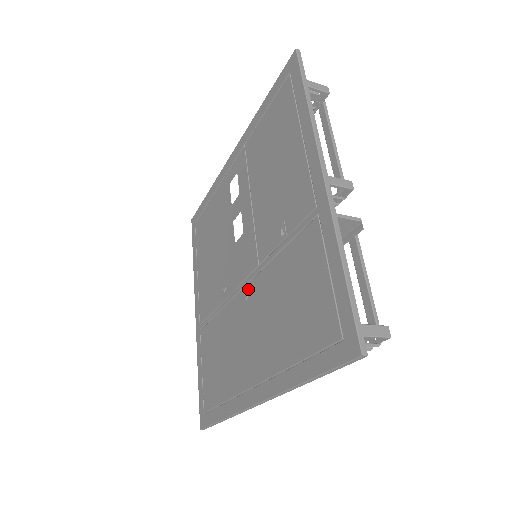
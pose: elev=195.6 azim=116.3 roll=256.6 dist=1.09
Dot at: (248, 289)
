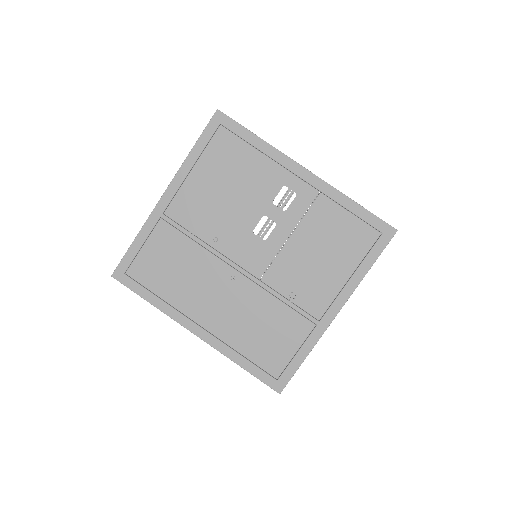
Dot at: (239, 277)
